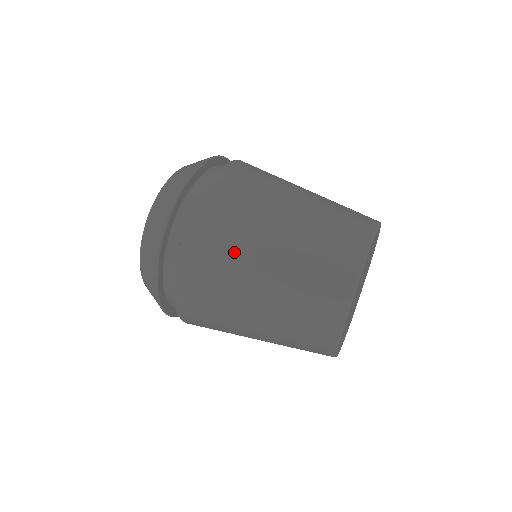
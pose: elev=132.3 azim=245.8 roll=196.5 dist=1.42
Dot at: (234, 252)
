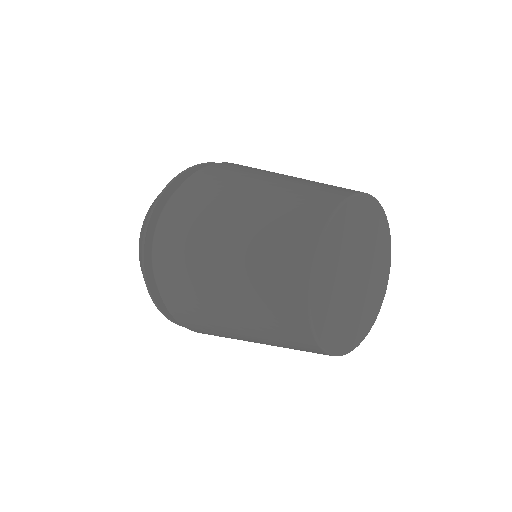
Dot at: (261, 170)
